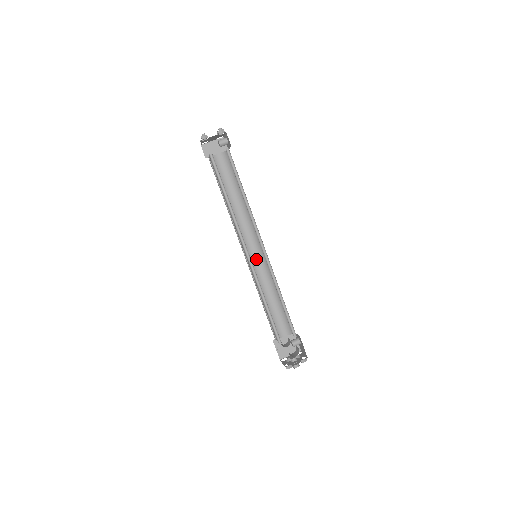
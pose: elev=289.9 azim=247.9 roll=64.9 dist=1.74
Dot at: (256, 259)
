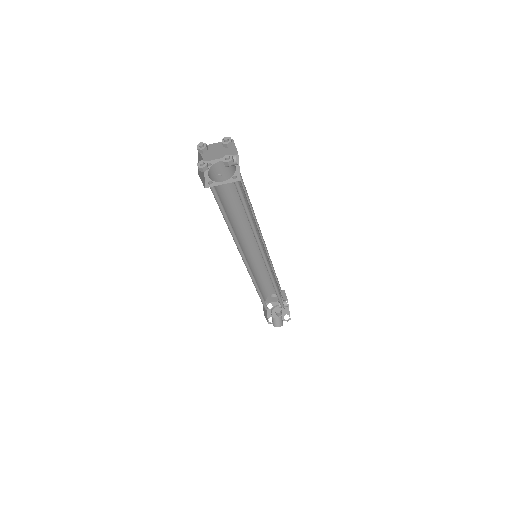
Dot at: (256, 249)
